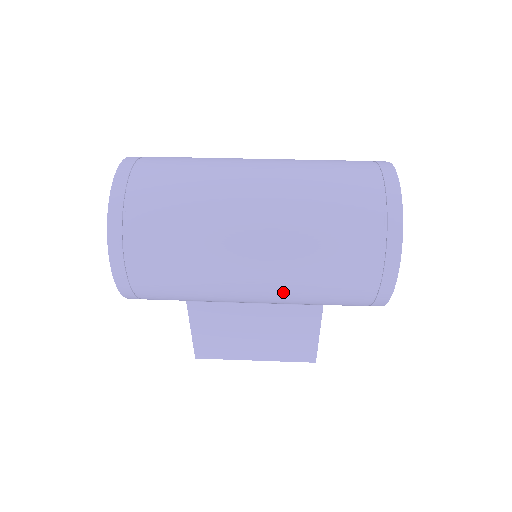
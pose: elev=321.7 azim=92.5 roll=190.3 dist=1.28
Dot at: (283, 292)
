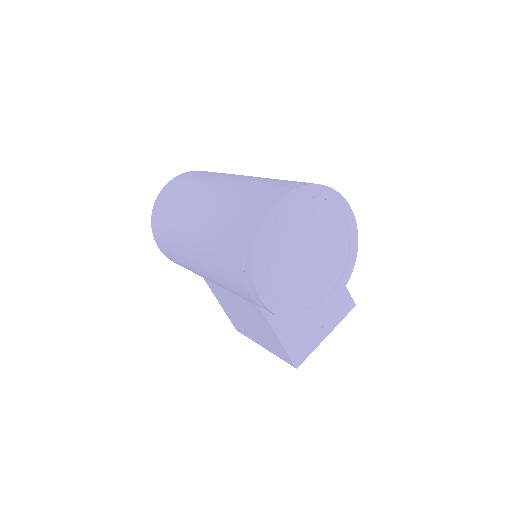
Dot at: (215, 279)
